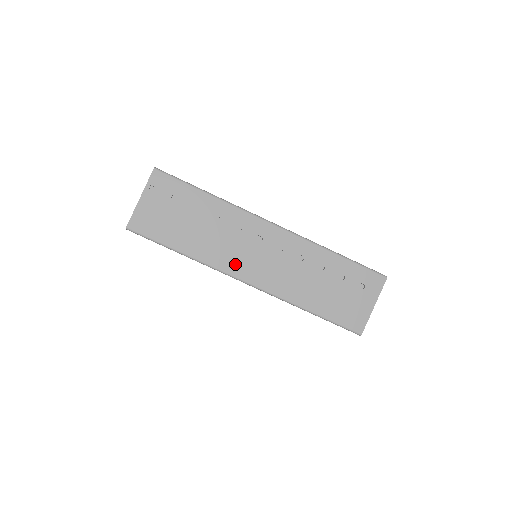
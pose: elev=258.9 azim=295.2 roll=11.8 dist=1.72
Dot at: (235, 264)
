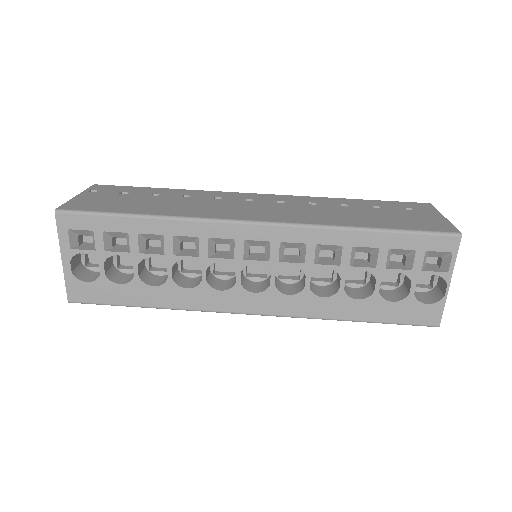
Dot at: (229, 213)
